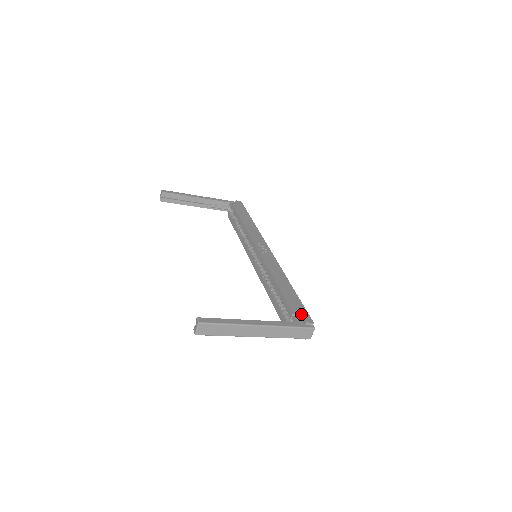
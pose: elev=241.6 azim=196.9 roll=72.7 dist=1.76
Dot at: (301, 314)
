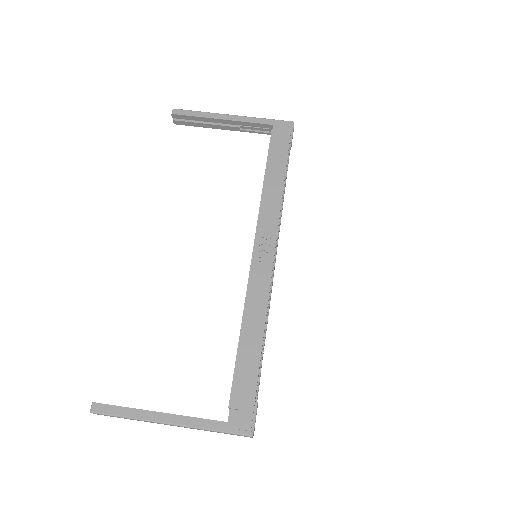
Dot at: (241, 410)
